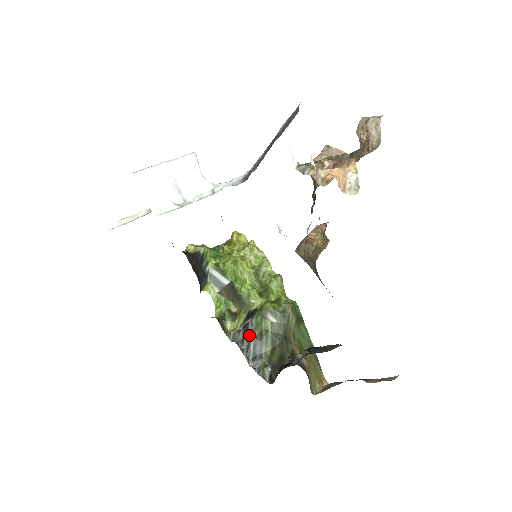
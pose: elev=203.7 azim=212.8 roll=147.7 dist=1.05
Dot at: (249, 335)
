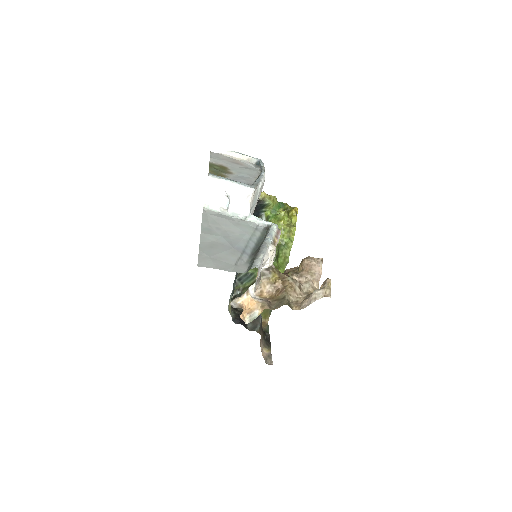
Dot at: occluded
